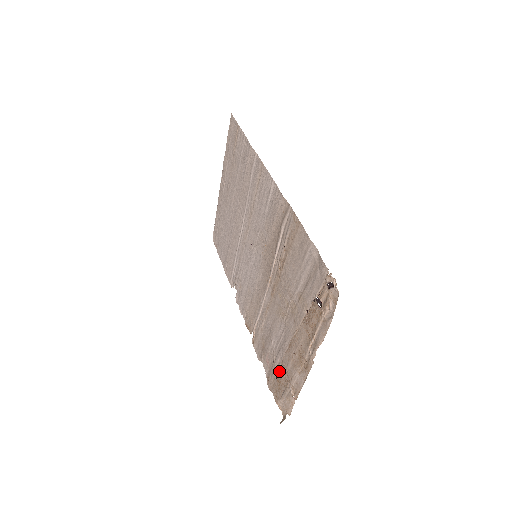
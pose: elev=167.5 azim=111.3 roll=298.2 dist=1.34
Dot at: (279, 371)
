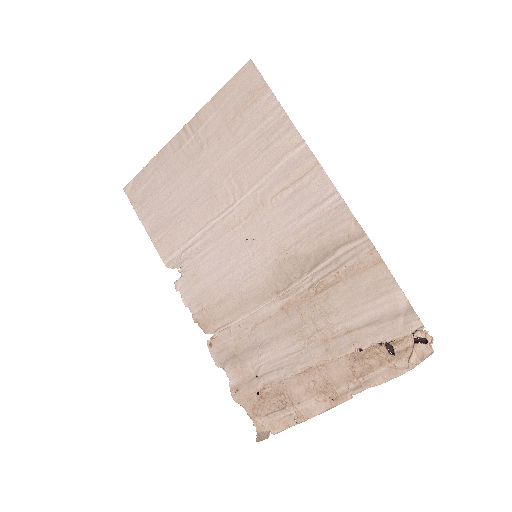
Dot at: (269, 389)
